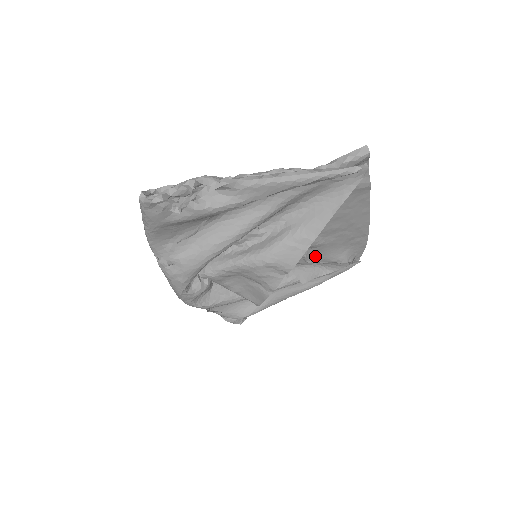
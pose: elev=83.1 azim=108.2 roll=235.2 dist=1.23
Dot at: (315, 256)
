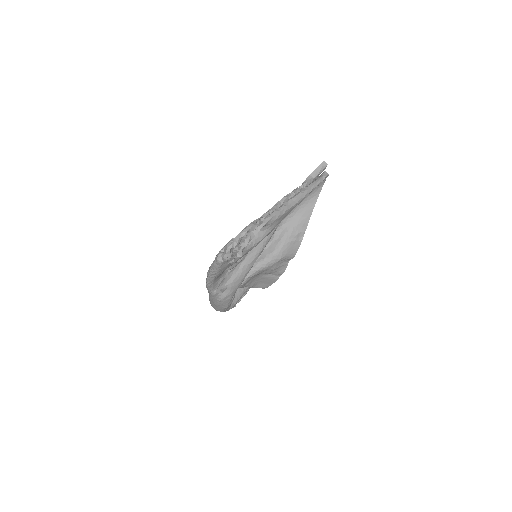
Dot at: occluded
